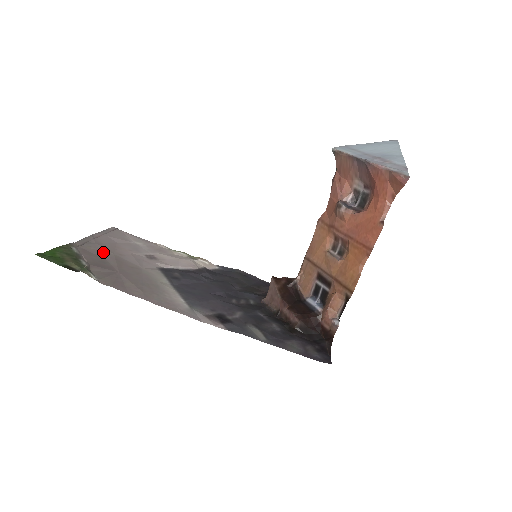
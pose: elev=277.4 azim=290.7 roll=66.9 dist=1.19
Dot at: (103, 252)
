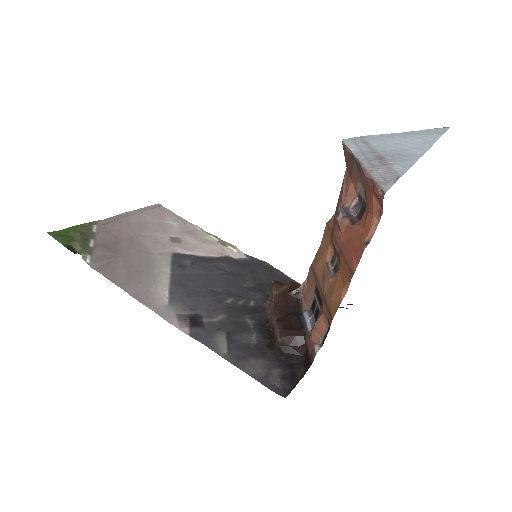
Dot at: (124, 232)
